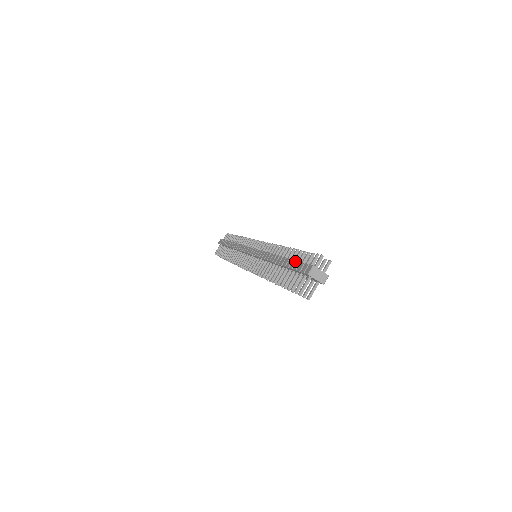
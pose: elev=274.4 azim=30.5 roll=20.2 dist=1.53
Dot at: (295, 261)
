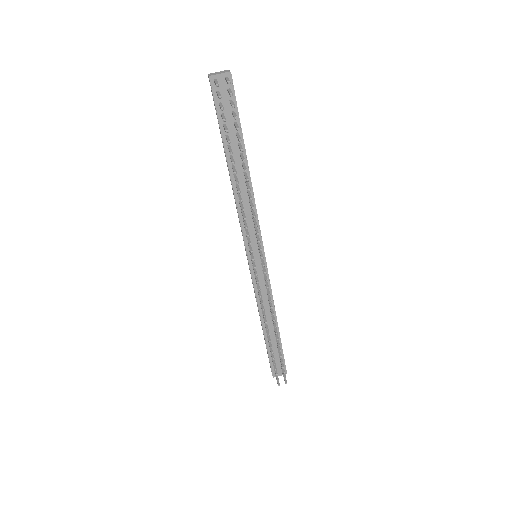
Dot at: occluded
